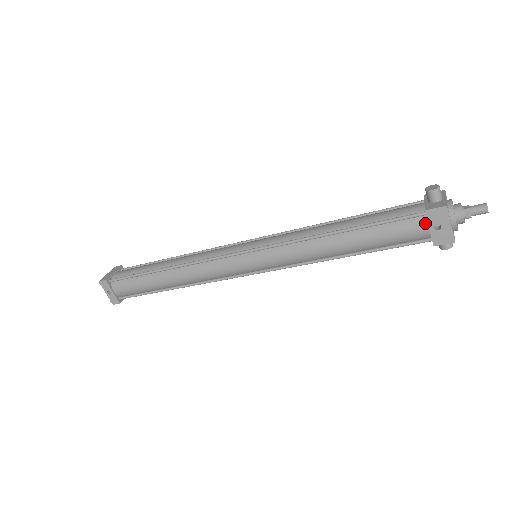
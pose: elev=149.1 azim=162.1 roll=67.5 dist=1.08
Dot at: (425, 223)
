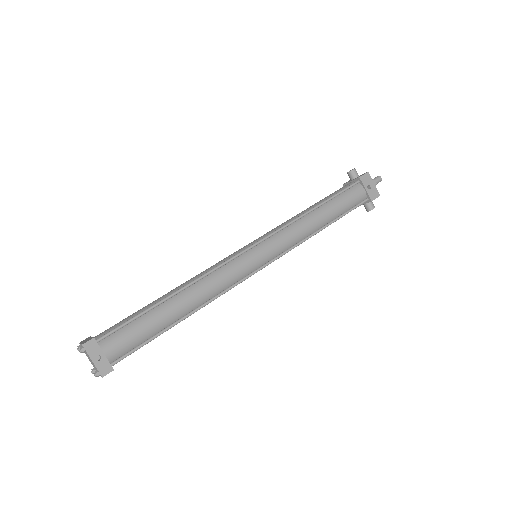
Dot at: (361, 187)
